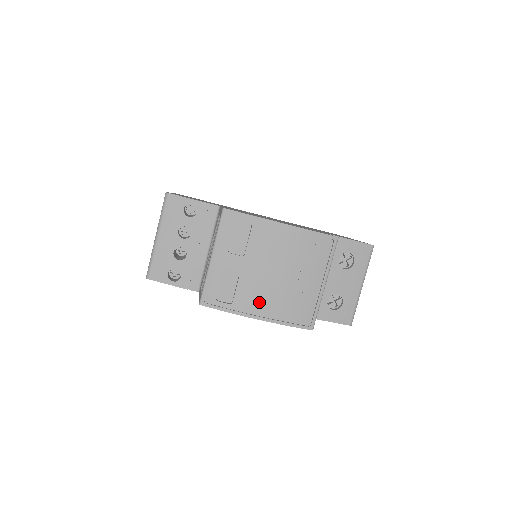
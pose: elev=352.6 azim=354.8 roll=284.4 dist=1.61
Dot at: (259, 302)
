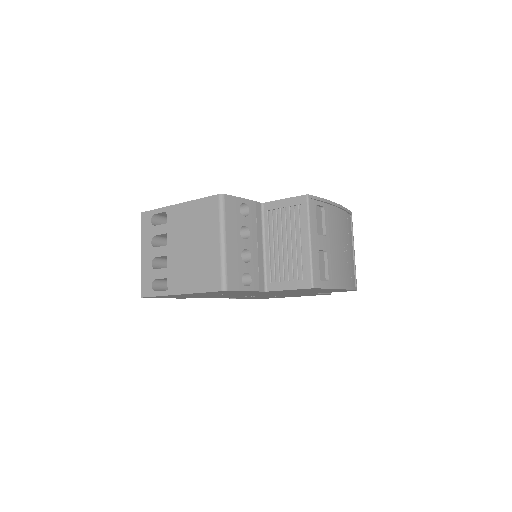
Dot at: (339, 274)
